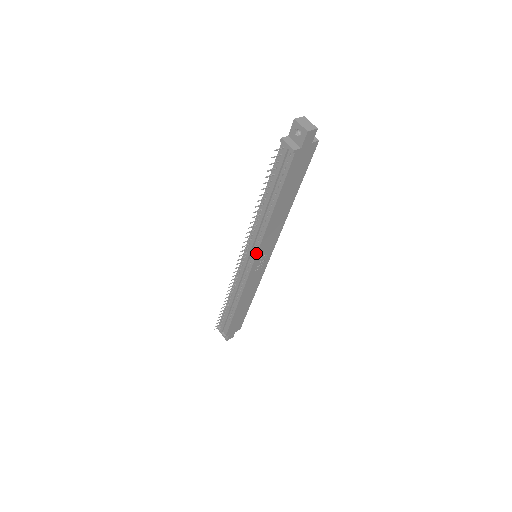
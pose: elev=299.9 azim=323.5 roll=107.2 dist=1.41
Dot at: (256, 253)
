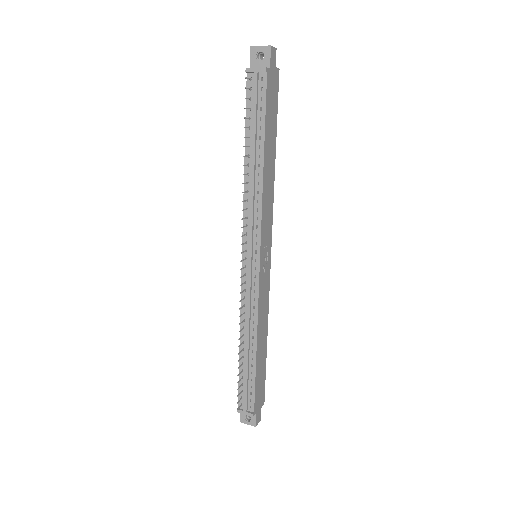
Dot at: (259, 238)
